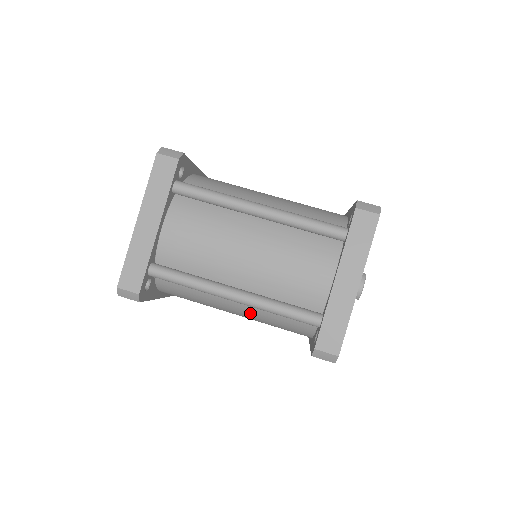
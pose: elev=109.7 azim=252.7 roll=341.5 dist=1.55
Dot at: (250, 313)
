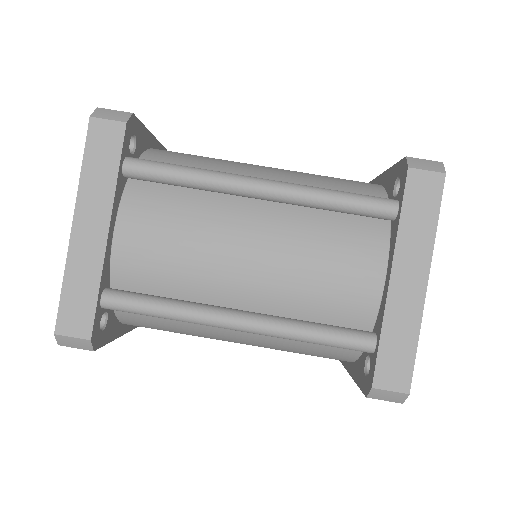
Dot at: (262, 341)
